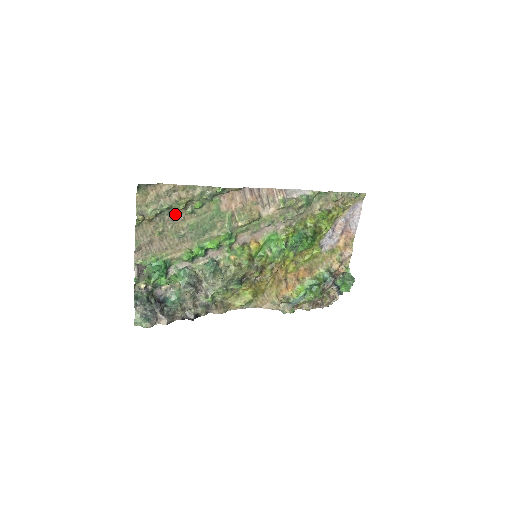
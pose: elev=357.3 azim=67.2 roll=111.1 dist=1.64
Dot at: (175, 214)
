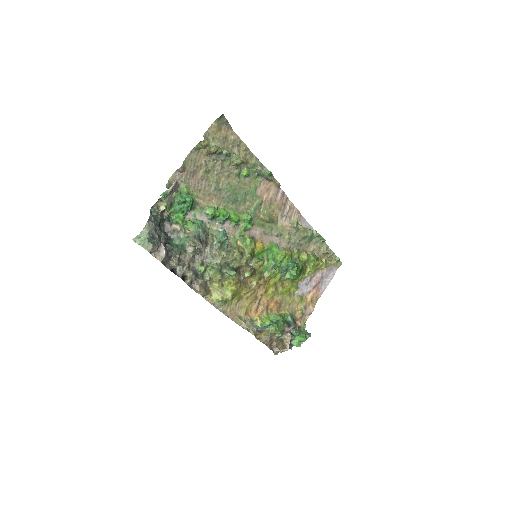
Dot at: (226, 165)
